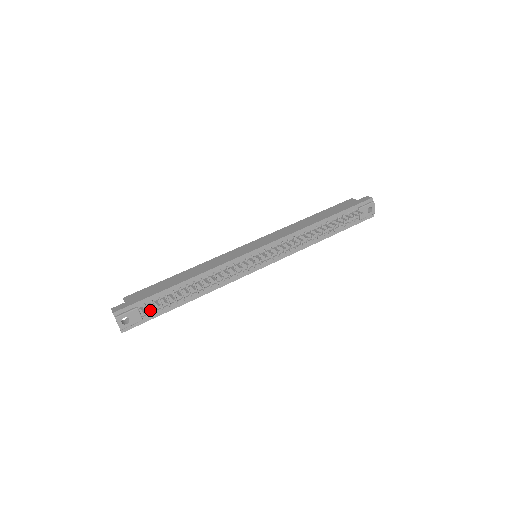
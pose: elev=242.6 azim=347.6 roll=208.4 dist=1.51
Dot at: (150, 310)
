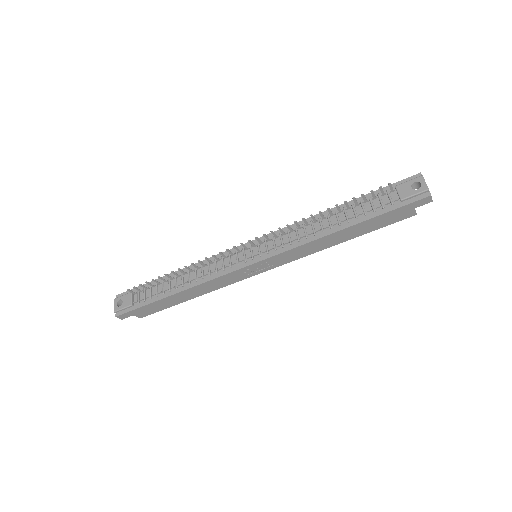
Dot at: (142, 298)
